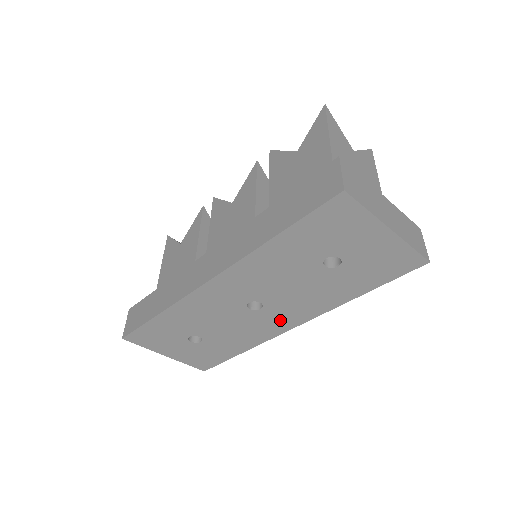
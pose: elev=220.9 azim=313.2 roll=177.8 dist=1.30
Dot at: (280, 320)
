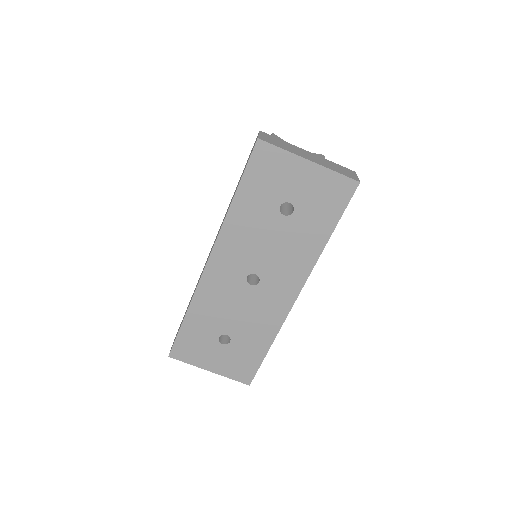
Dot at: (281, 291)
